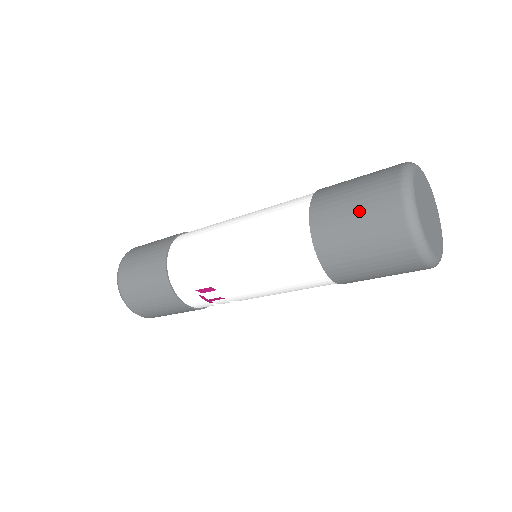
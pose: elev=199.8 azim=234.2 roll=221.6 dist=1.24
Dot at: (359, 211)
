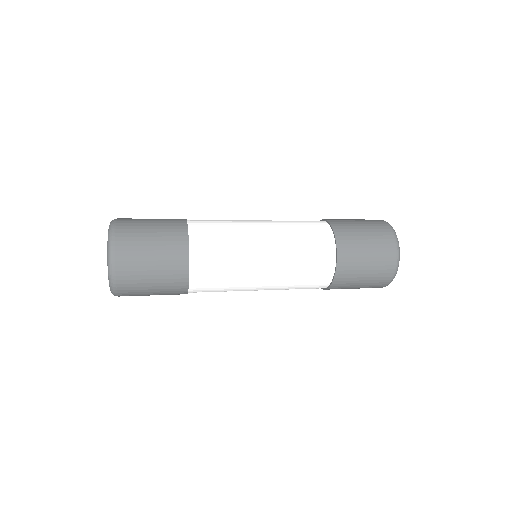
Dot at: (364, 285)
